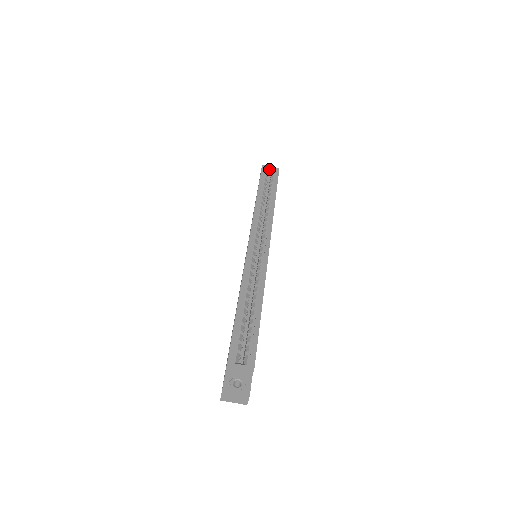
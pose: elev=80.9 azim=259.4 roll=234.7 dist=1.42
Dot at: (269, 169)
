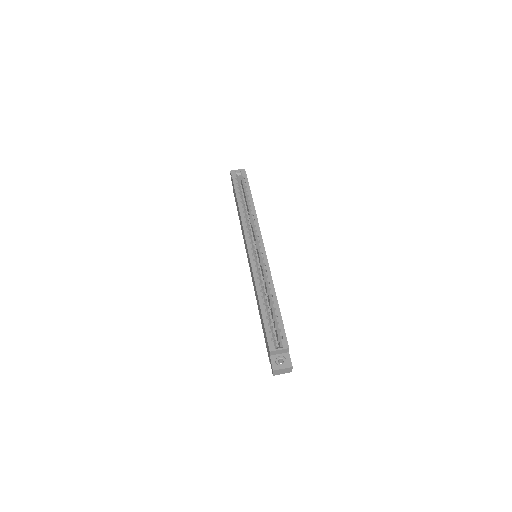
Dot at: (238, 174)
